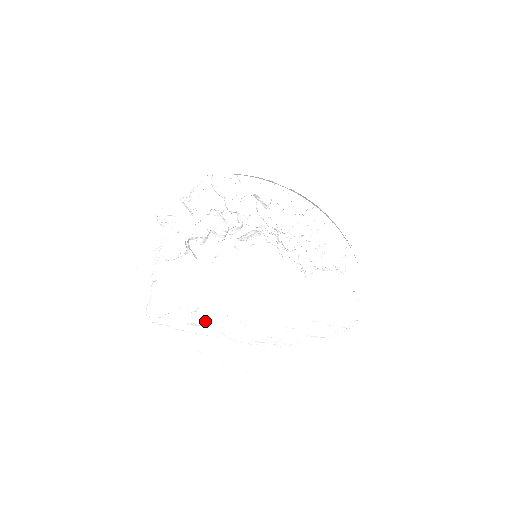
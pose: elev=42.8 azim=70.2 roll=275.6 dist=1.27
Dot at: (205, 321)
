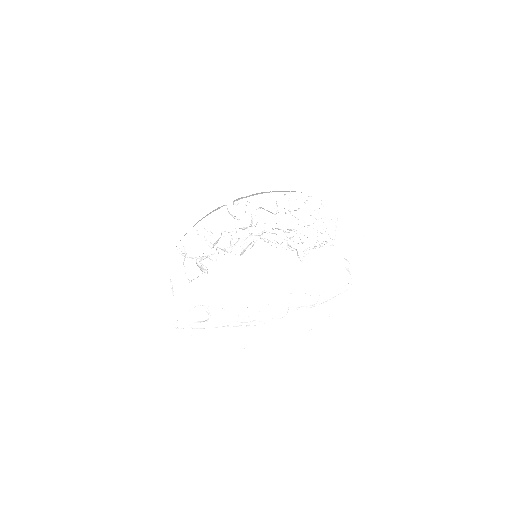
Dot at: (208, 317)
